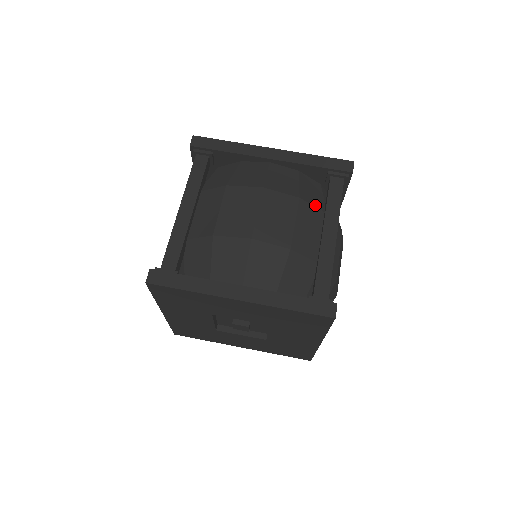
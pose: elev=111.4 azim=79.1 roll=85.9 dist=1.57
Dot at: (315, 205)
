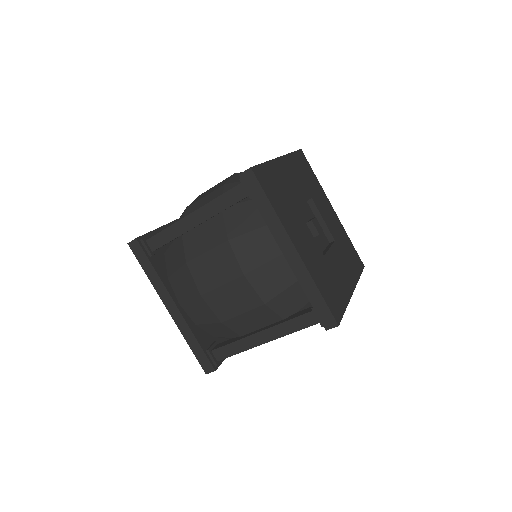
Dot at: (279, 312)
